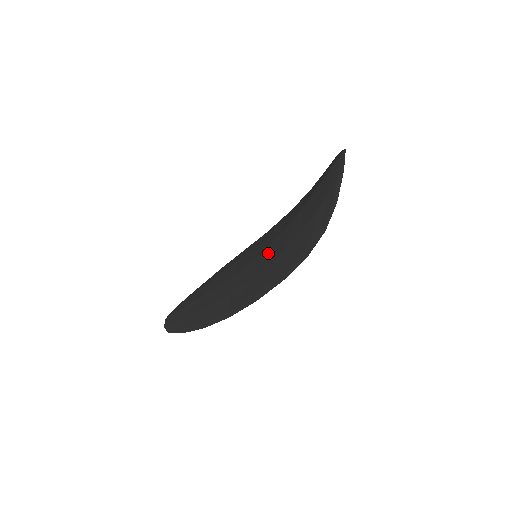
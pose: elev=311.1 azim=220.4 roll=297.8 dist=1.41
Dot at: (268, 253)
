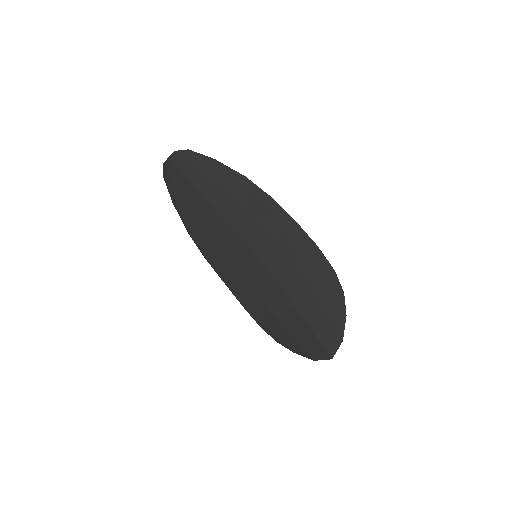
Dot at: (260, 275)
